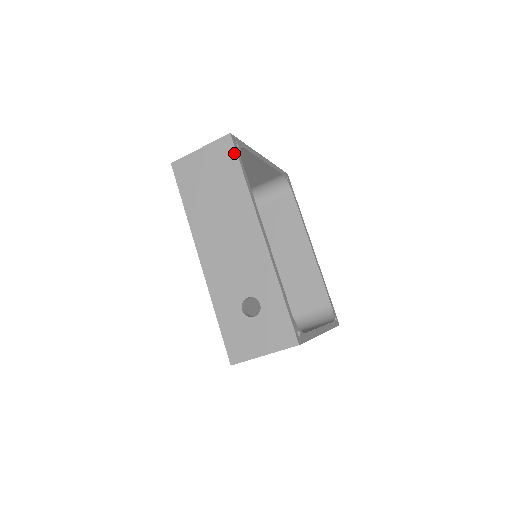
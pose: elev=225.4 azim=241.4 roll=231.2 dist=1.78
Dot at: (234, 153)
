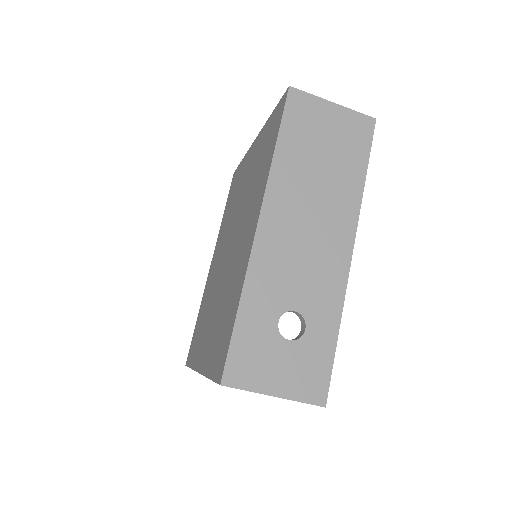
Dot at: (369, 142)
